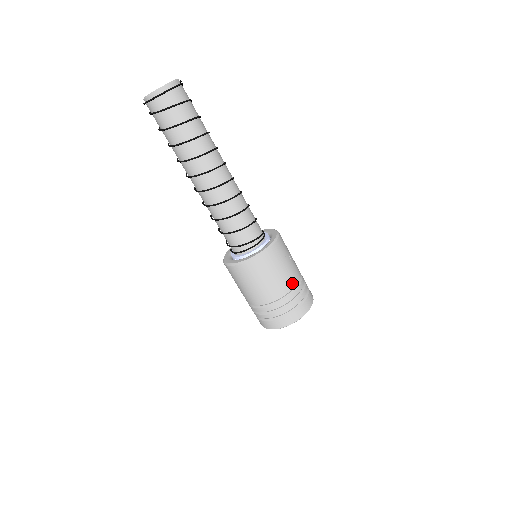
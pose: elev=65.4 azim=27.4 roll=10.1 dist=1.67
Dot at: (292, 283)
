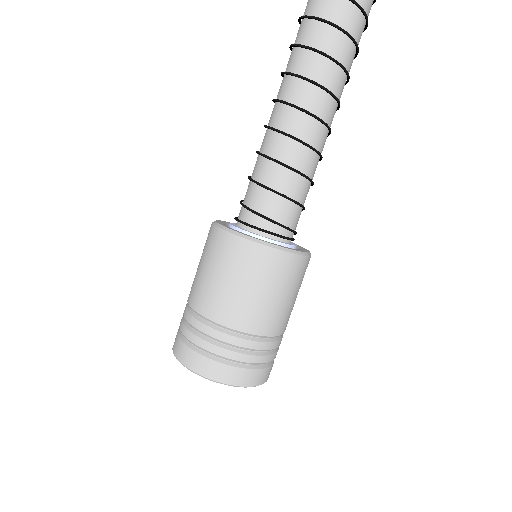
Dot at: (286, 325)
